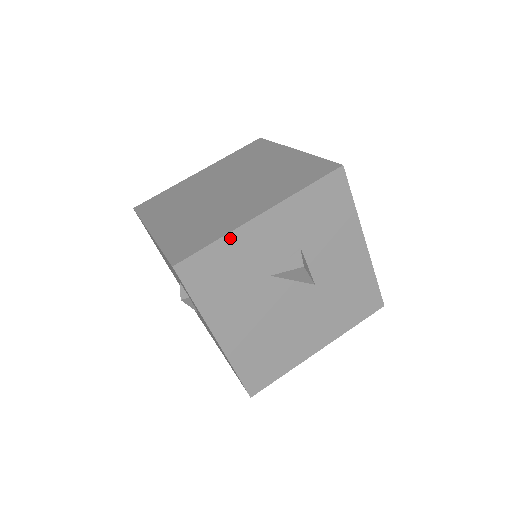
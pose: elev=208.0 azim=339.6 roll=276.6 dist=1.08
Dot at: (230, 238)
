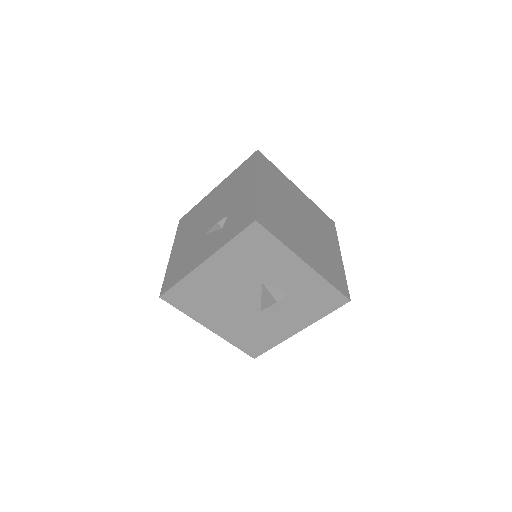
Dot at: (285, 250)
